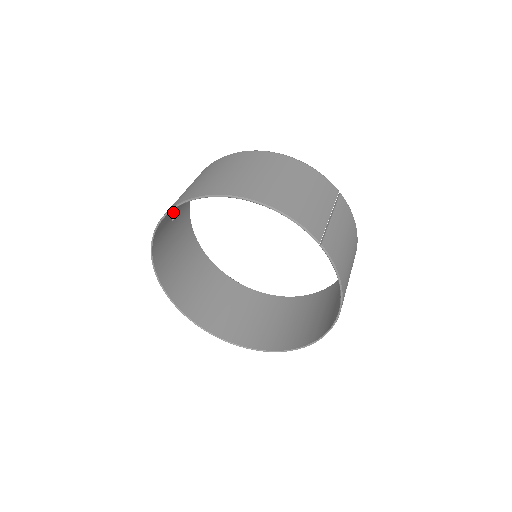
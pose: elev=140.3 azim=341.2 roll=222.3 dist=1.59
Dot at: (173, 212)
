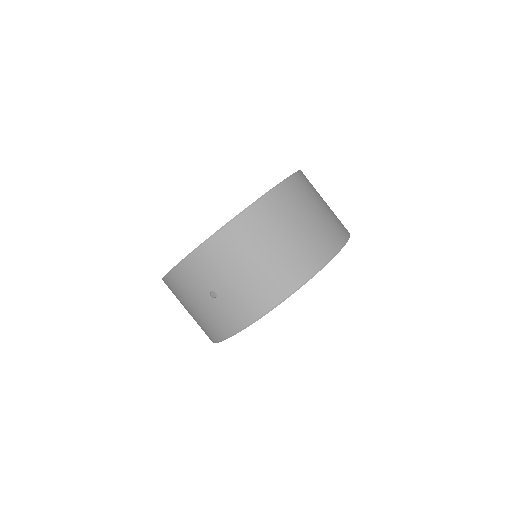
Dot at: (225, 292)
